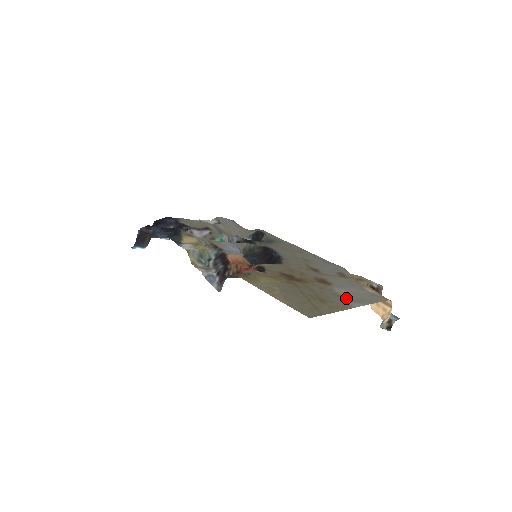
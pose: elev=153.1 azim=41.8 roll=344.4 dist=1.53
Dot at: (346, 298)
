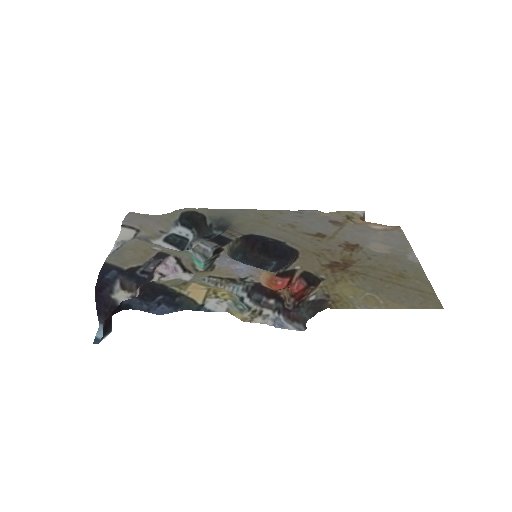
Dot at: (396, 255)
